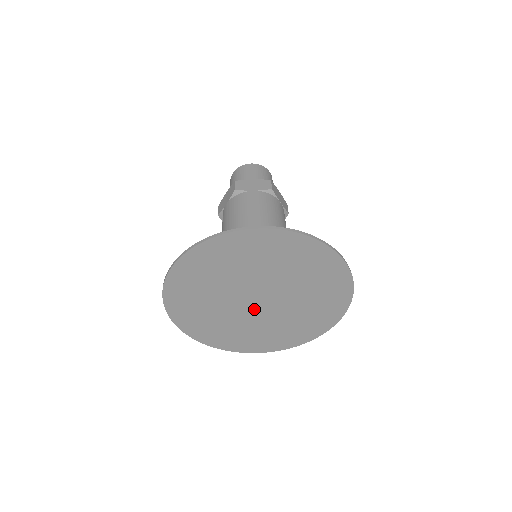
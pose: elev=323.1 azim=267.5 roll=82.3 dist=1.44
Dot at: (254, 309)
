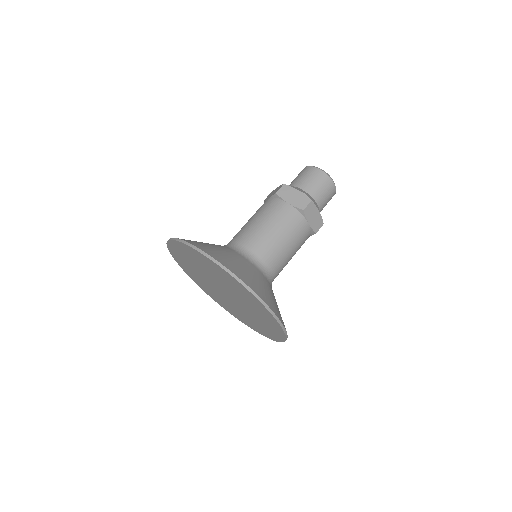
Dot at: (224, 295)
